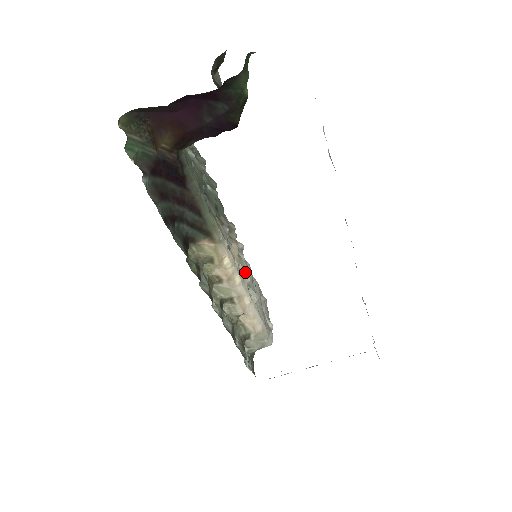
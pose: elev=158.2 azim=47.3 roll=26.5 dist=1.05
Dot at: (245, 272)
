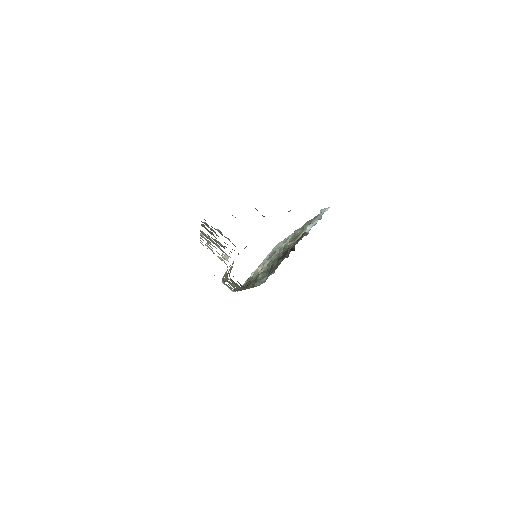
Dot at: occluded
